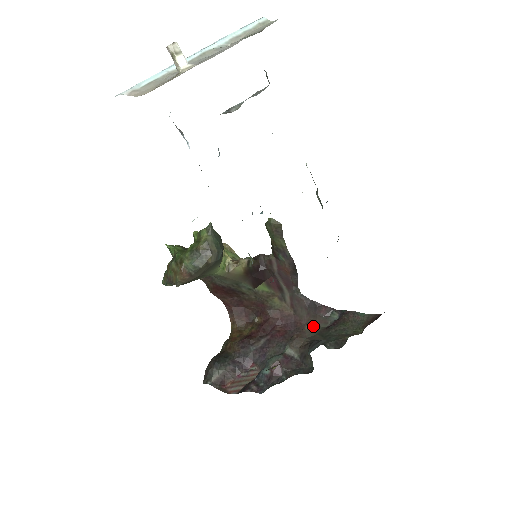
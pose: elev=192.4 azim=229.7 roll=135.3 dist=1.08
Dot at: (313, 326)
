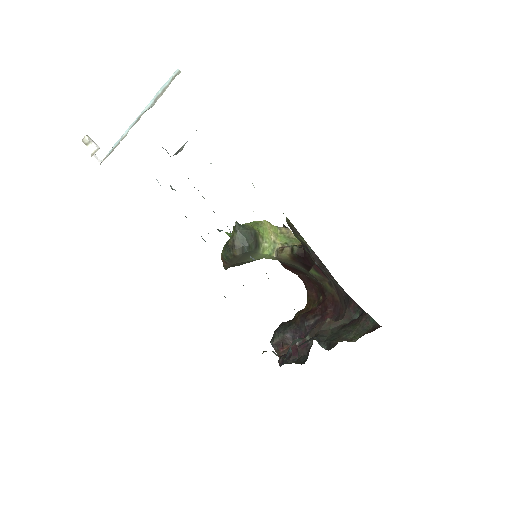
Dot at: (340, 319)
